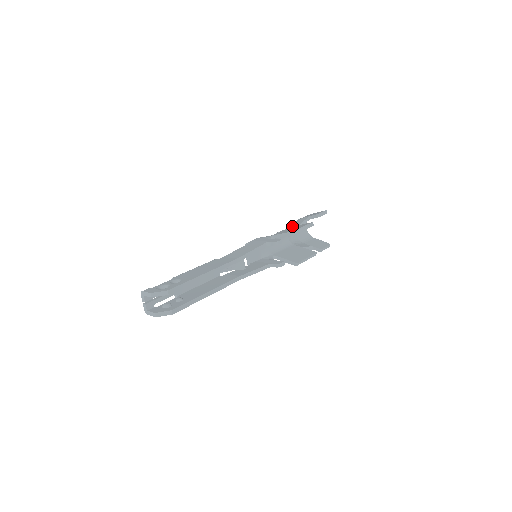
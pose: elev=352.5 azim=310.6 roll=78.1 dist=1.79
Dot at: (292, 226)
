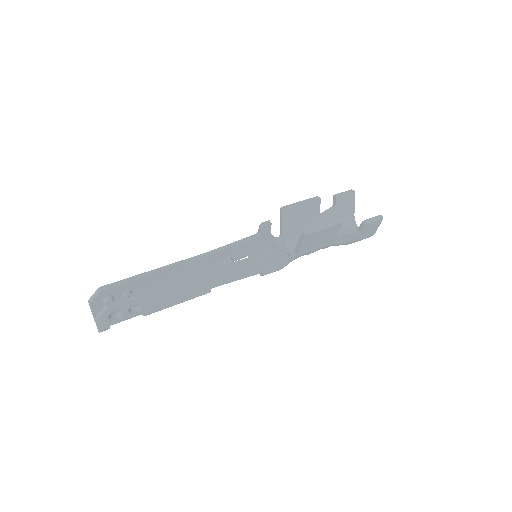
Dot at: occluded
